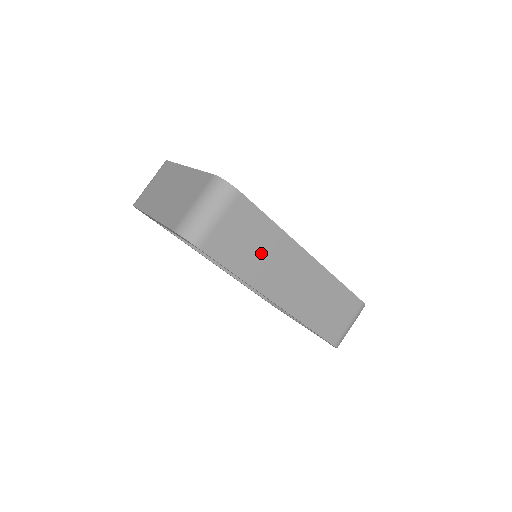
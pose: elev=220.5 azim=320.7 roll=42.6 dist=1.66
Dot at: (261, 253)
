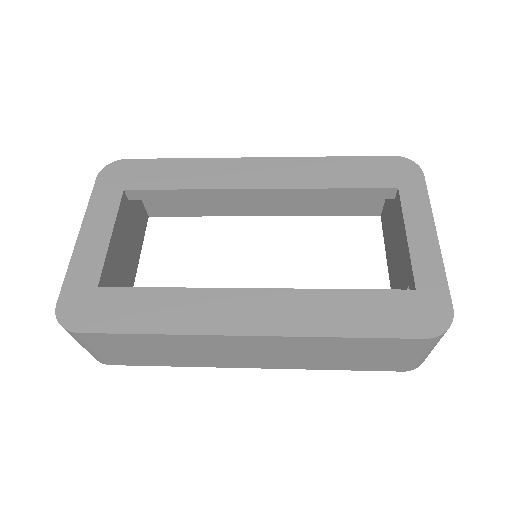
Dot at: (175, 351)
